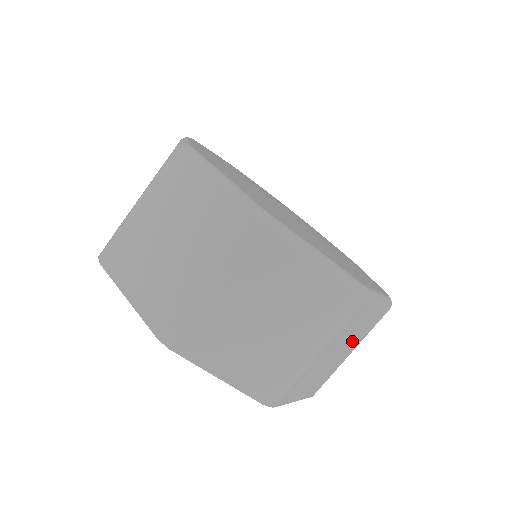
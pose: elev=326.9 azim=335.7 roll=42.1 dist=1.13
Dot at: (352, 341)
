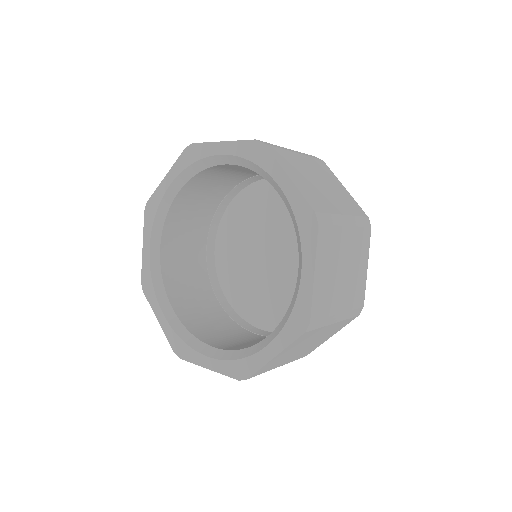
Dot at: (349, 283)
